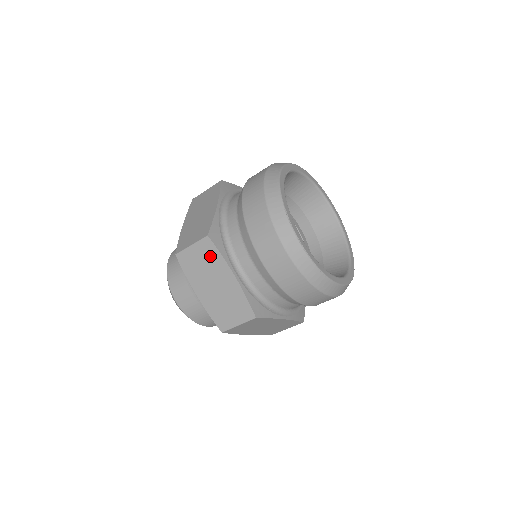
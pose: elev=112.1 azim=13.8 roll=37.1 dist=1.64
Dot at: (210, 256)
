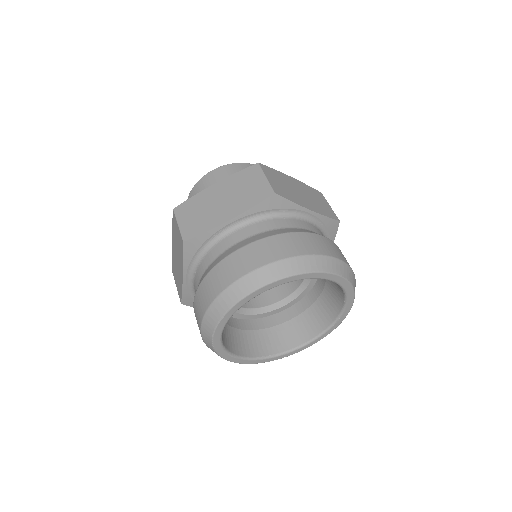
Dot at: (180, 248)
